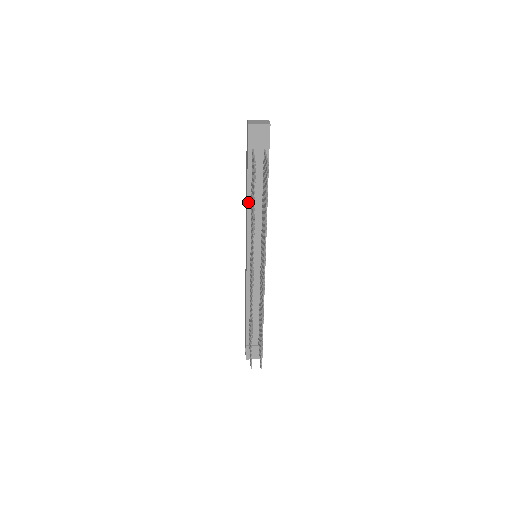
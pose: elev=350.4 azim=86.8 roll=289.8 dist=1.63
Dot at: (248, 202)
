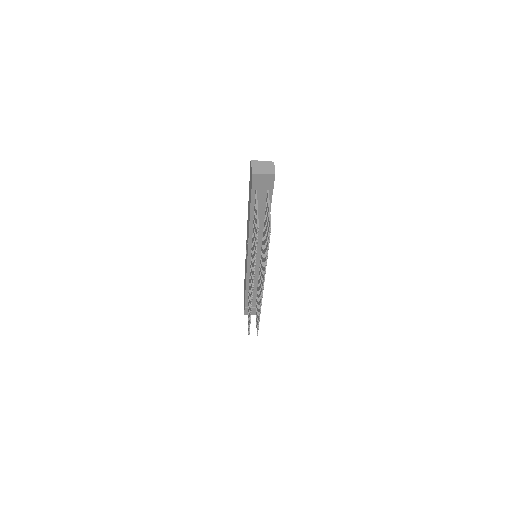
Dot at: (250, 225)
